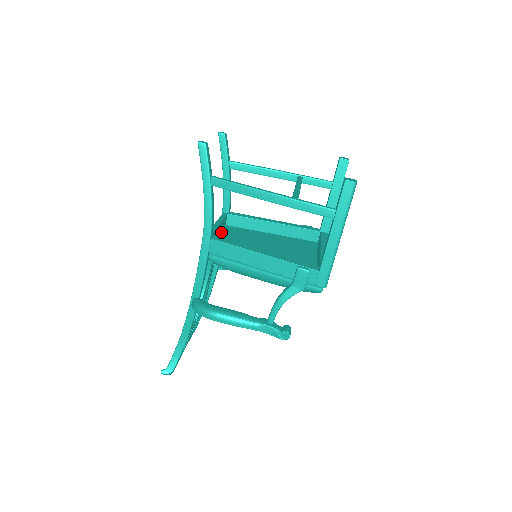
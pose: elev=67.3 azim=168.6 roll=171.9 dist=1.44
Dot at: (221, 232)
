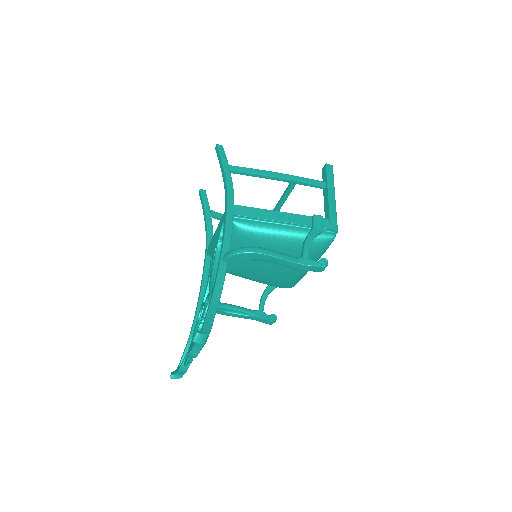
Dot at: occluded
